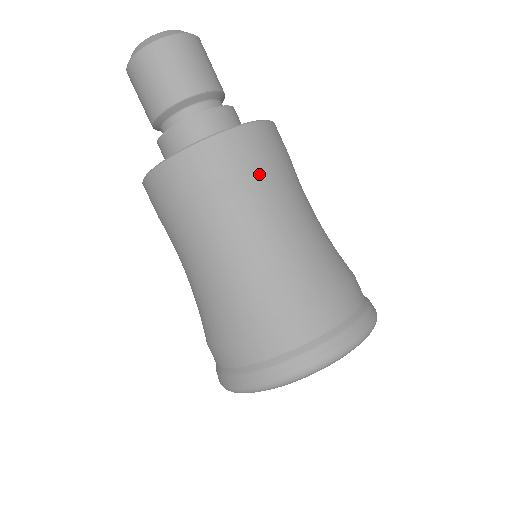
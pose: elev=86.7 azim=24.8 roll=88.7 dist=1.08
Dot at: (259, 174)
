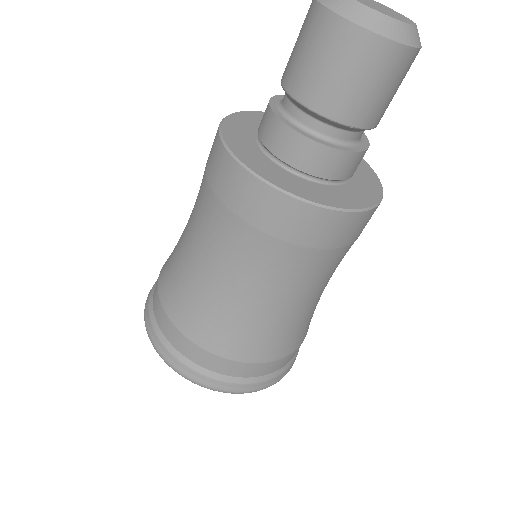
Dot at: (295, 253)
